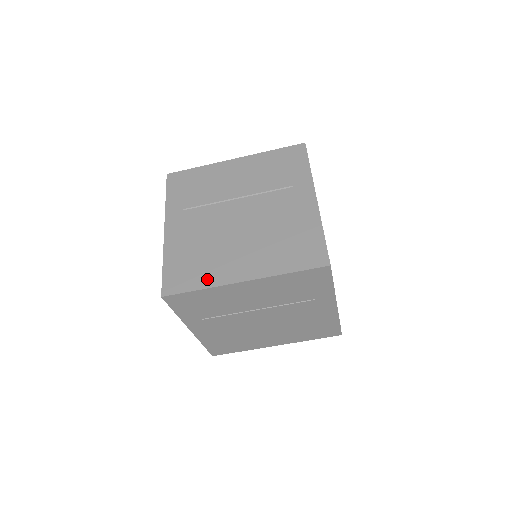
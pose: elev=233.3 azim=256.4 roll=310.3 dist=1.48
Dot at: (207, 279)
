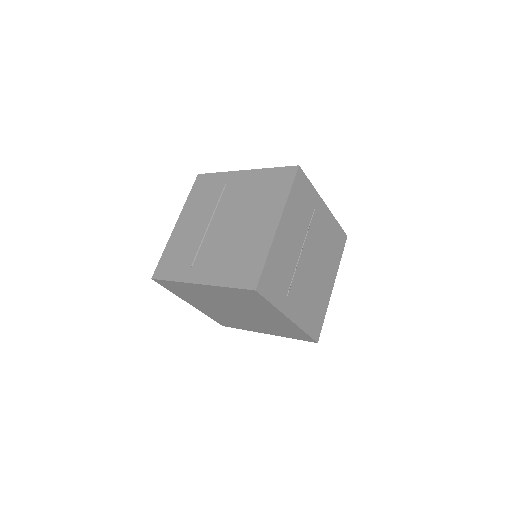
Dot at: occluded
